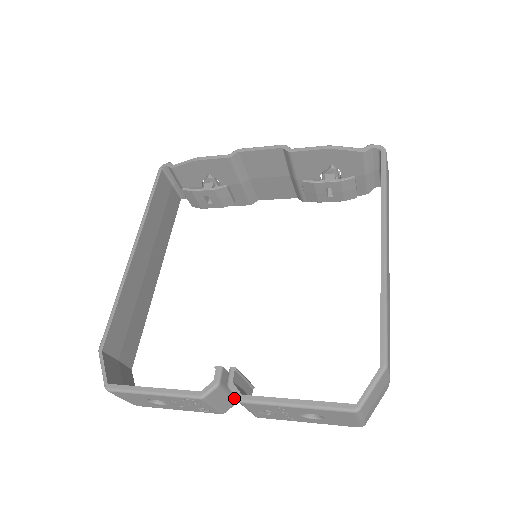
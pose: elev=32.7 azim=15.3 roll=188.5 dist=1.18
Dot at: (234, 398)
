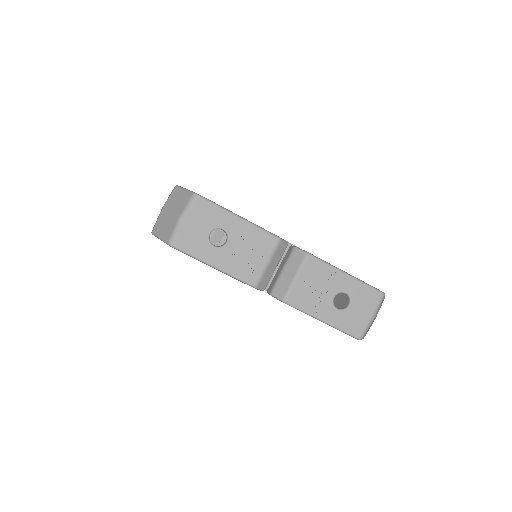
Dot at: (269, 280)
